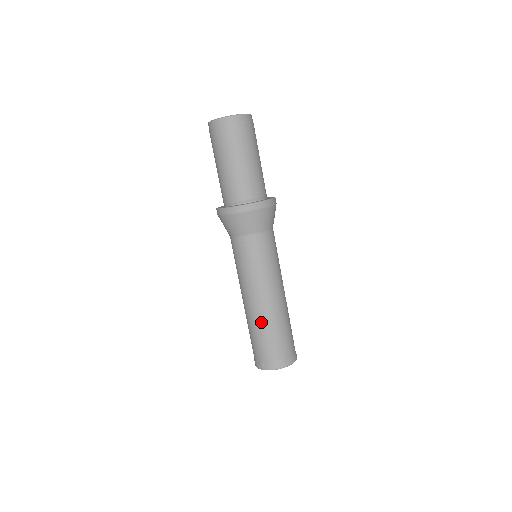
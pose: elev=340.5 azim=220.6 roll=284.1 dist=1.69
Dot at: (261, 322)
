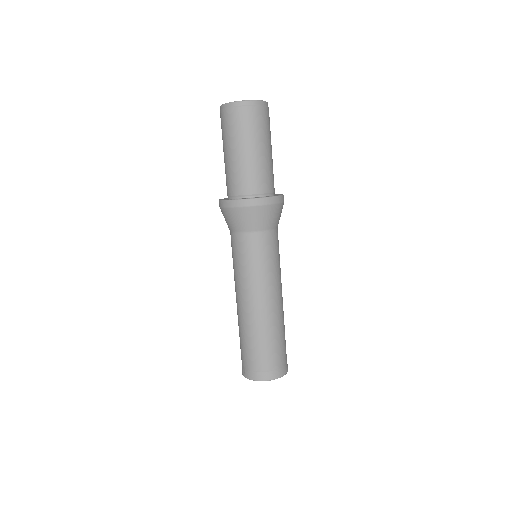
Dot at: (243, 326)
